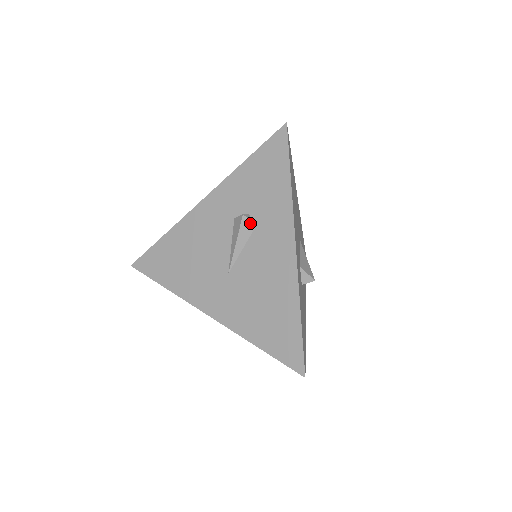
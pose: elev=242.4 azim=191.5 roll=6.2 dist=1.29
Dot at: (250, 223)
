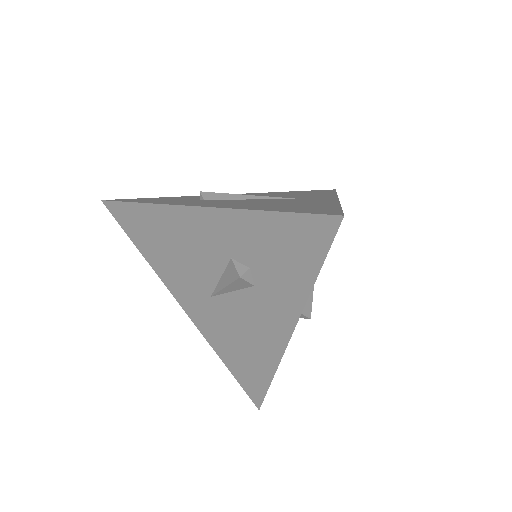
Dot at: (247, 283)
